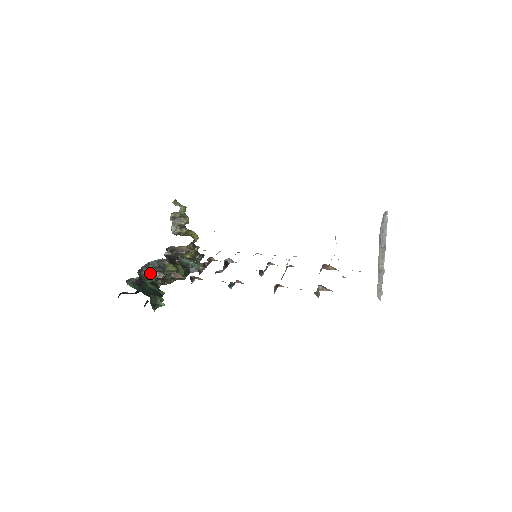
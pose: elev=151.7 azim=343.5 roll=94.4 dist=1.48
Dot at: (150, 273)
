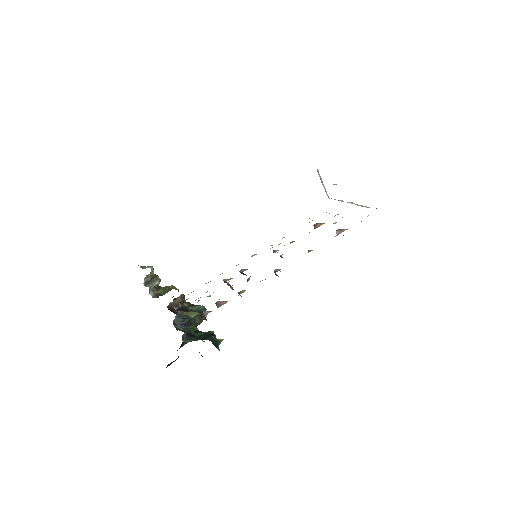
Dot at: (185, 326)
